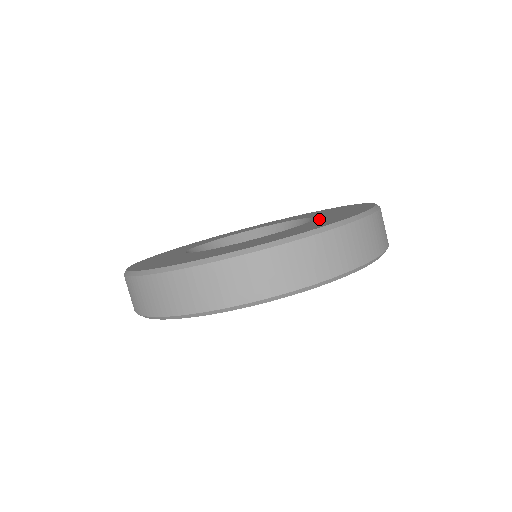
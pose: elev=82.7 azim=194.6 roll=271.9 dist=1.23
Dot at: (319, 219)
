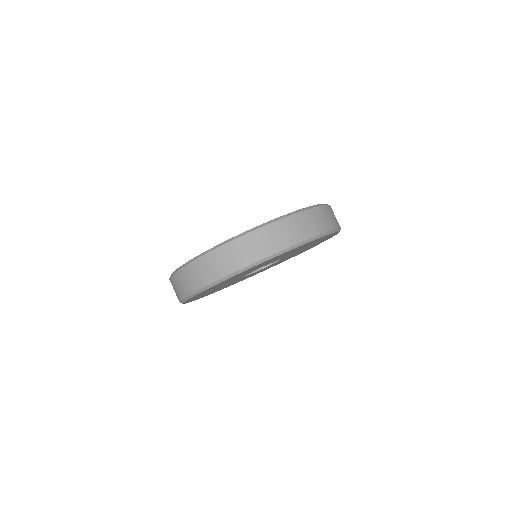
Dot at: occluded
